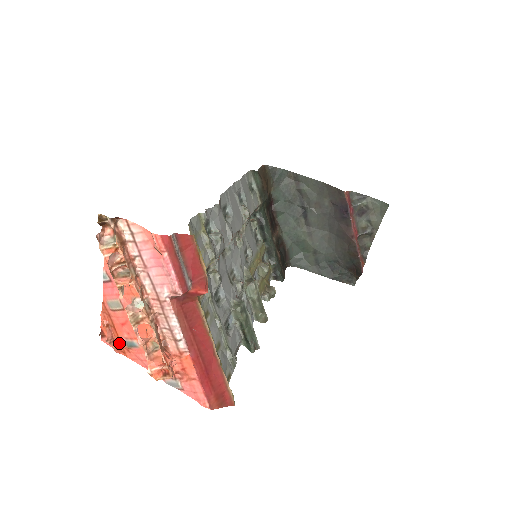
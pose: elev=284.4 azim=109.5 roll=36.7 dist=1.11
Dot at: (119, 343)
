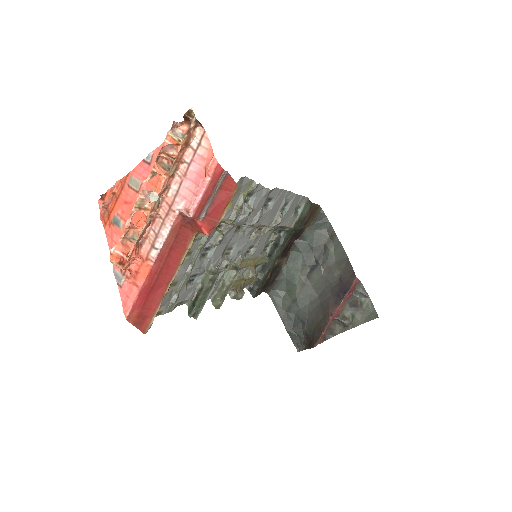
Dot at: (109, 213)
